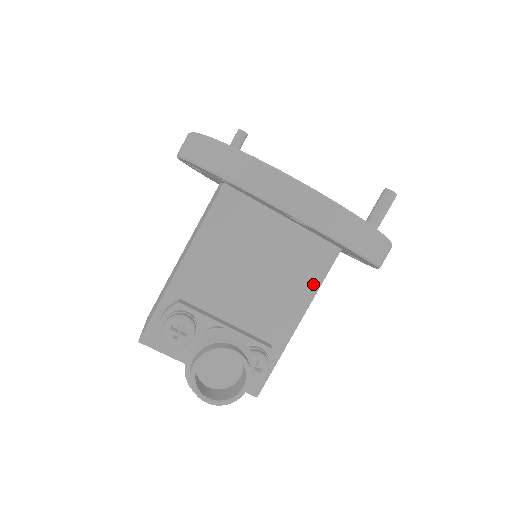
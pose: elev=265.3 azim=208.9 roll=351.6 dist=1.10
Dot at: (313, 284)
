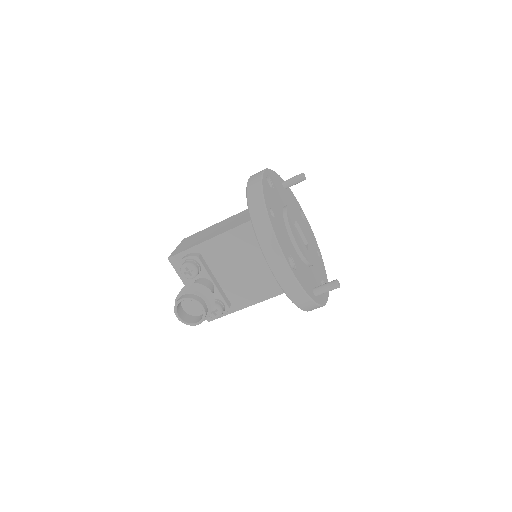
Dot at: (272, 293)
